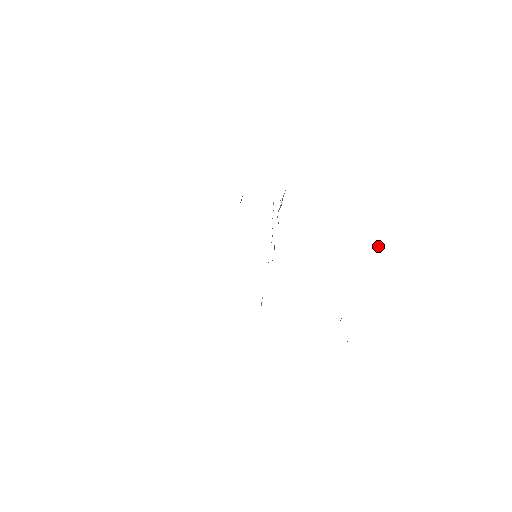
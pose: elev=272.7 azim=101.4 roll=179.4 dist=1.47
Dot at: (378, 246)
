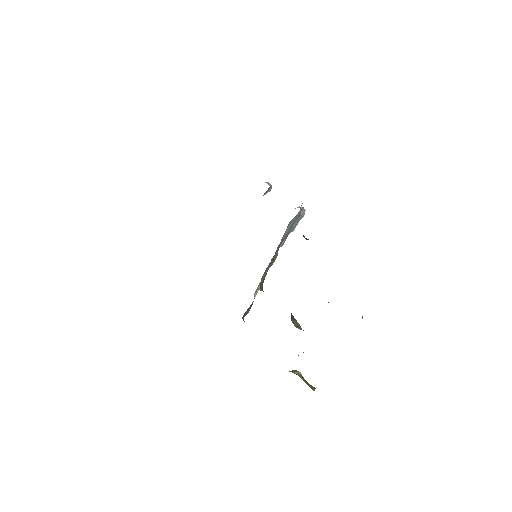
Dot at: occluded
